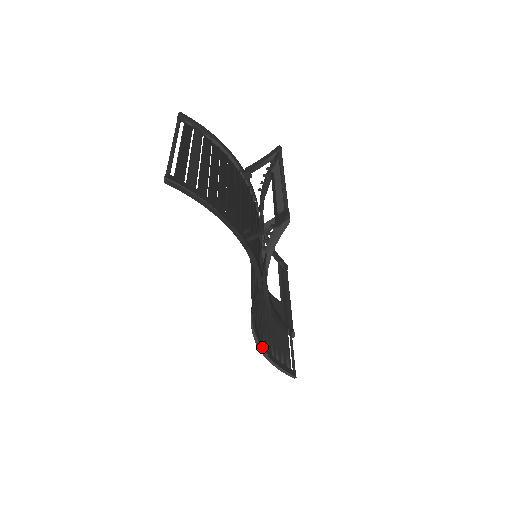
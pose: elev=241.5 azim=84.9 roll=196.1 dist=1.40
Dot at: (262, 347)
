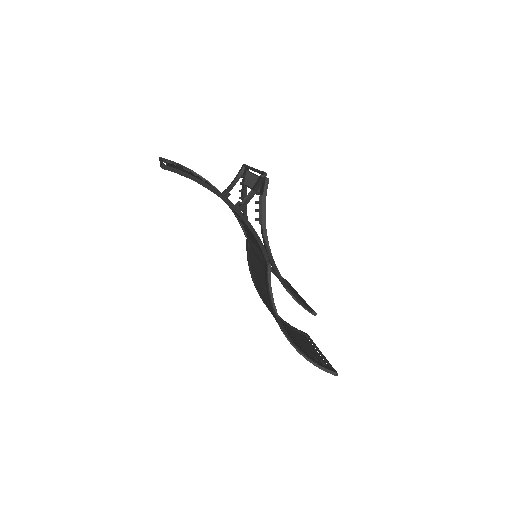
Dot at: (292, 340)
